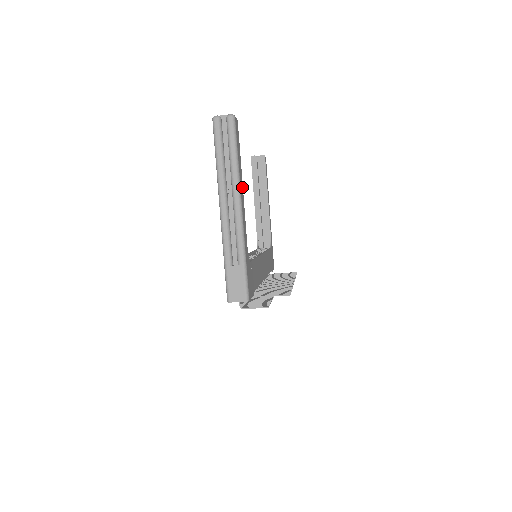
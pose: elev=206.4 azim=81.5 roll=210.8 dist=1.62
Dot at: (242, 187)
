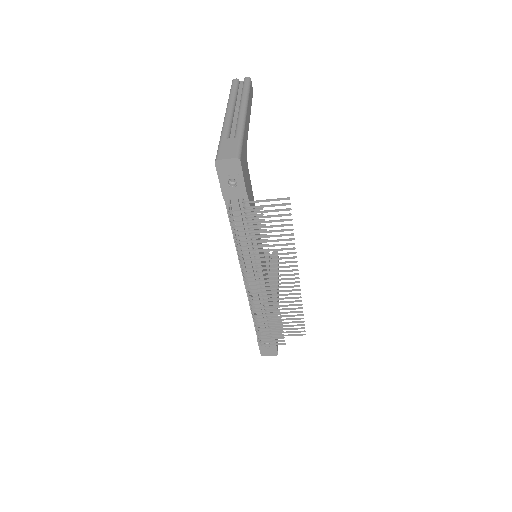
Dot at: (249, 115)
